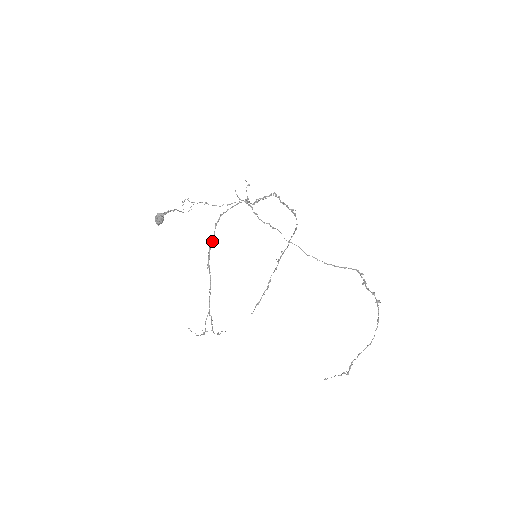
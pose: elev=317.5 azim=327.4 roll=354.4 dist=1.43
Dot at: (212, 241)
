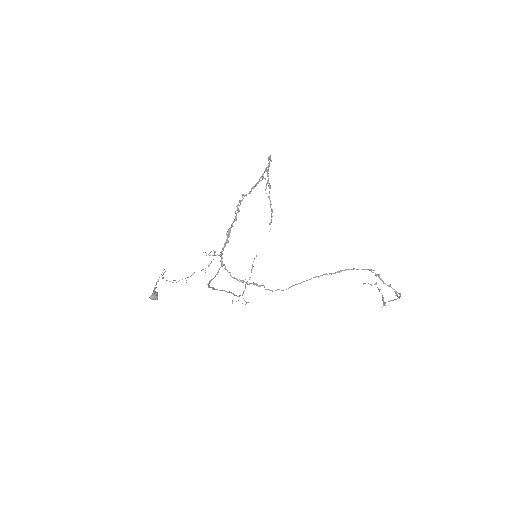
Dot at: (213, 289)
